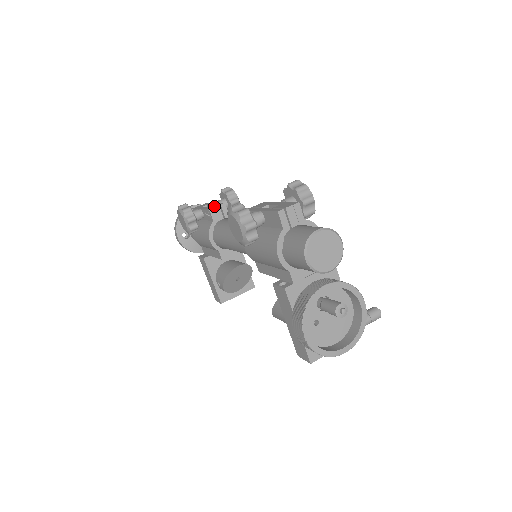
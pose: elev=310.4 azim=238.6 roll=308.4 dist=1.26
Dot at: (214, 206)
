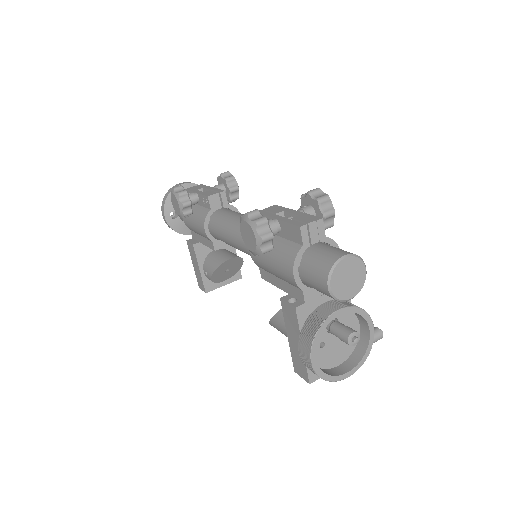
Dot at: (213, 193)
